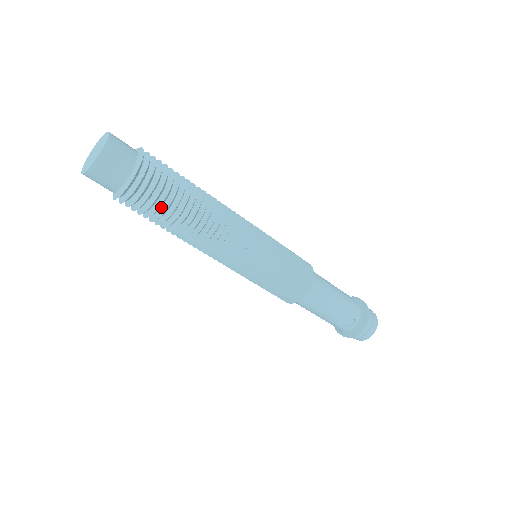
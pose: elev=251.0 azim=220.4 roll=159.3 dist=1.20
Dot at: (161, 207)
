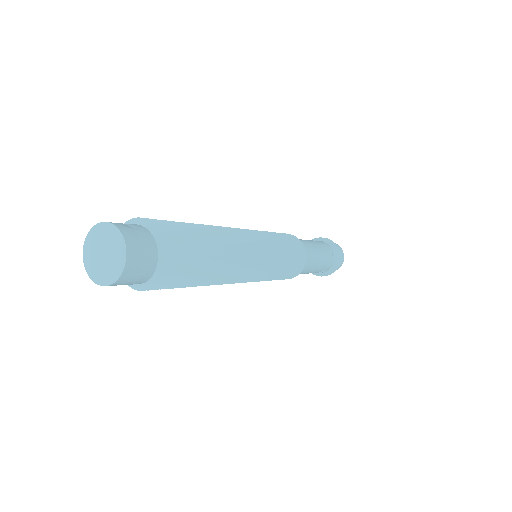
Dot at: occluded
